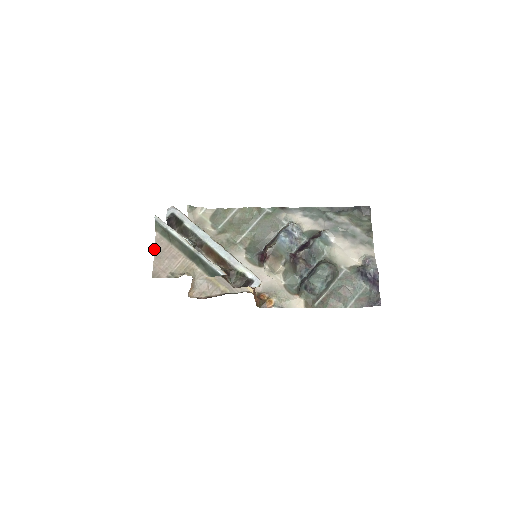
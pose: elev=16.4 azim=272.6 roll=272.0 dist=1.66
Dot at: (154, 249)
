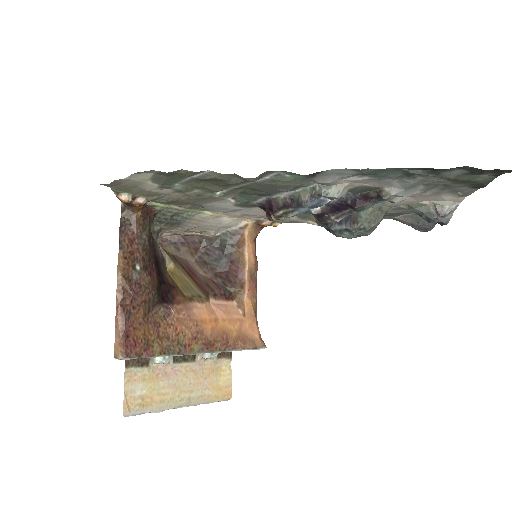
Dot at: occluded
